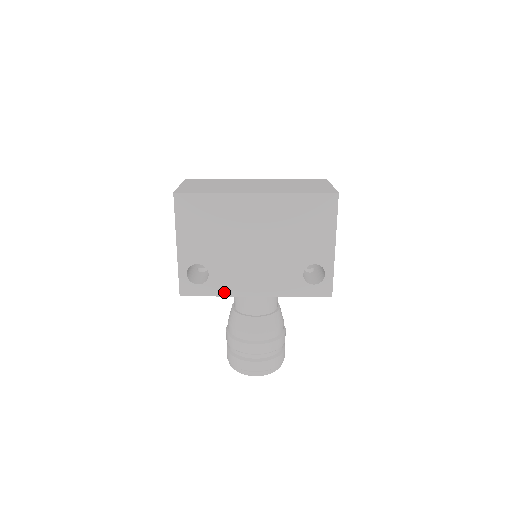
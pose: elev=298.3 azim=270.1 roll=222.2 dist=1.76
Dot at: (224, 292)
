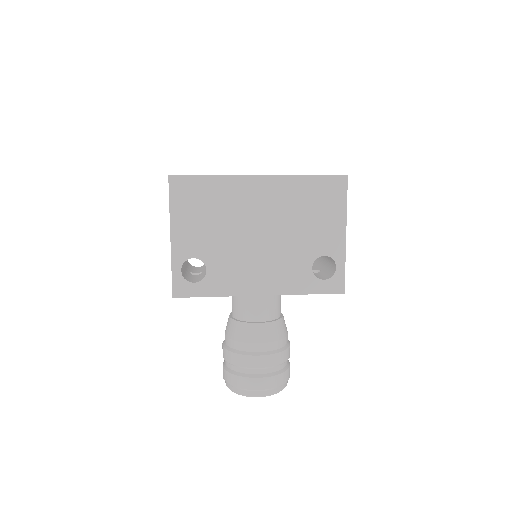
Dot at: (224, 291)
